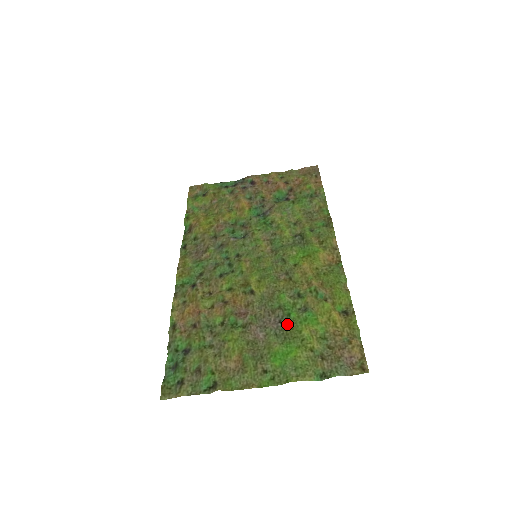
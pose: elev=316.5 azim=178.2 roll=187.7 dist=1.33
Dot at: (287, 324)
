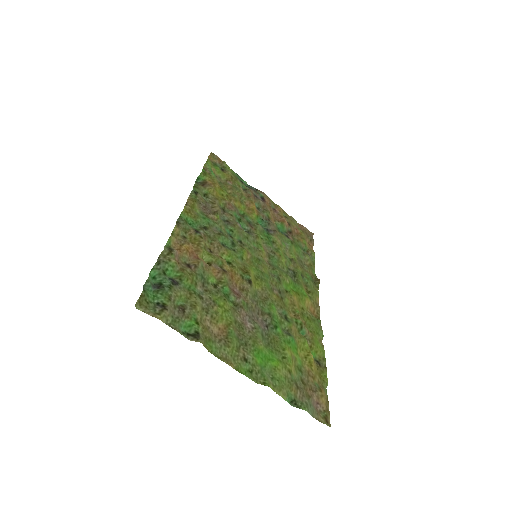
Dot at: (272, 333)
